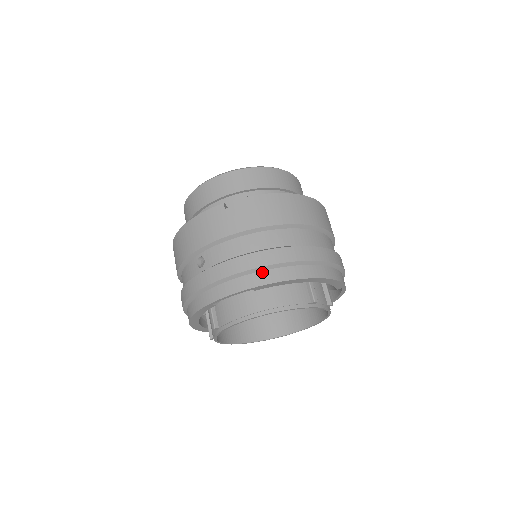
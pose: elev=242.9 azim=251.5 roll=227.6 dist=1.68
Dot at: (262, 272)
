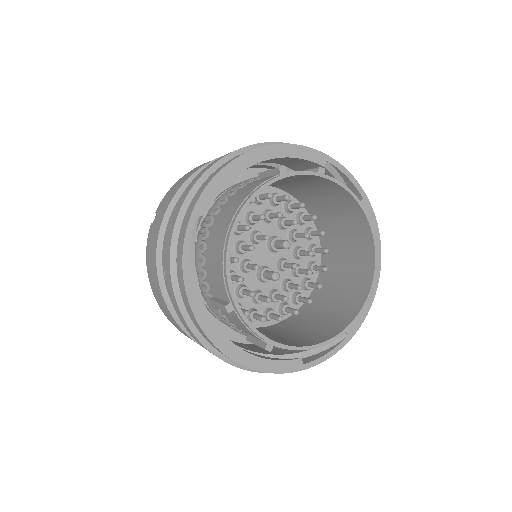
Dot at: (194, 197)
